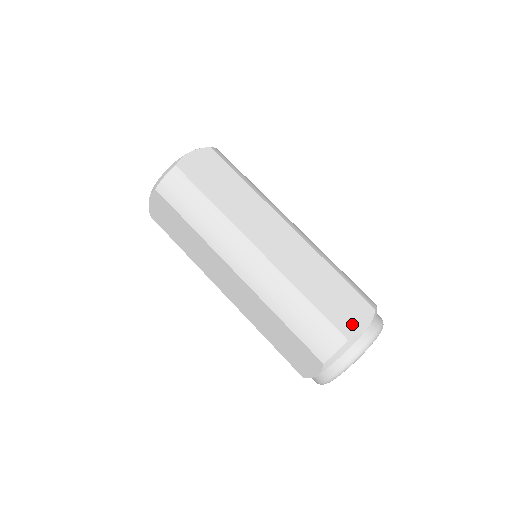
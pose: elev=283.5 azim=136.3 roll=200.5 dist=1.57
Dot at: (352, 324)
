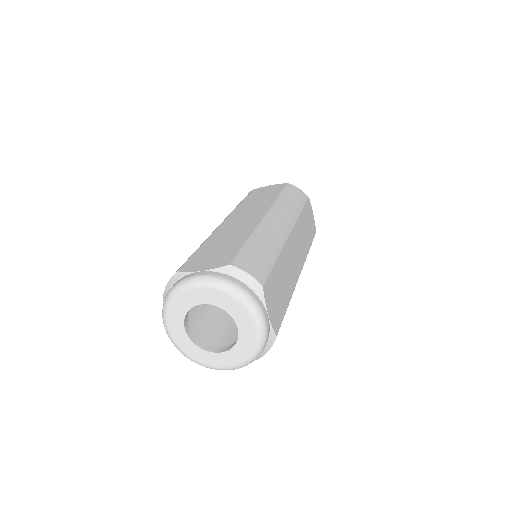
Dot at: (270, 299)
